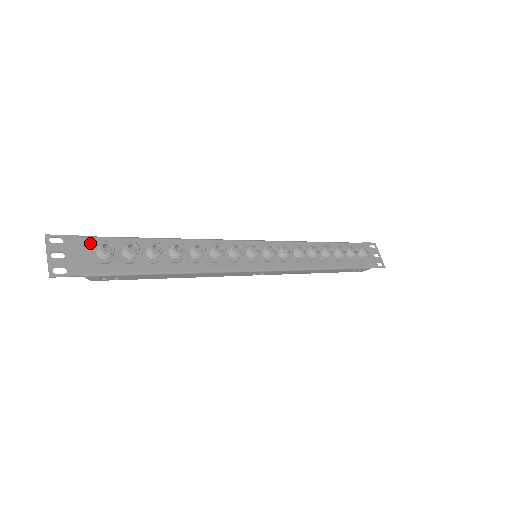
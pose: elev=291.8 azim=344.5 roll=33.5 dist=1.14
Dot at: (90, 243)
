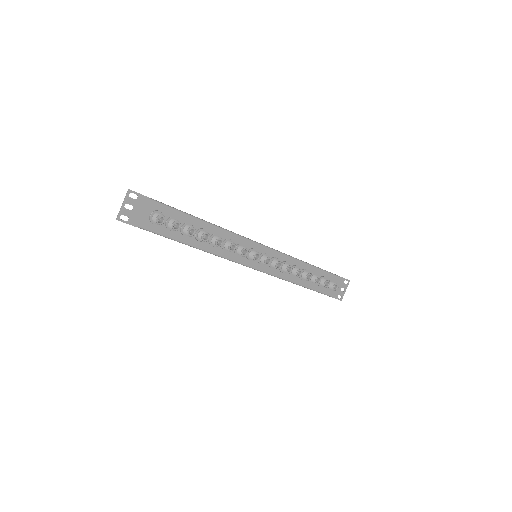
Dot at: (153, 206)
